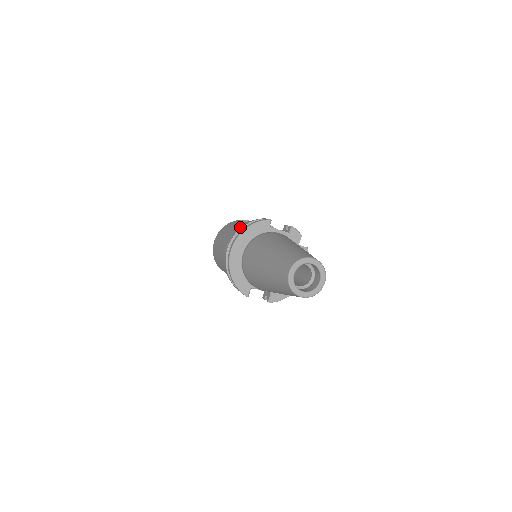
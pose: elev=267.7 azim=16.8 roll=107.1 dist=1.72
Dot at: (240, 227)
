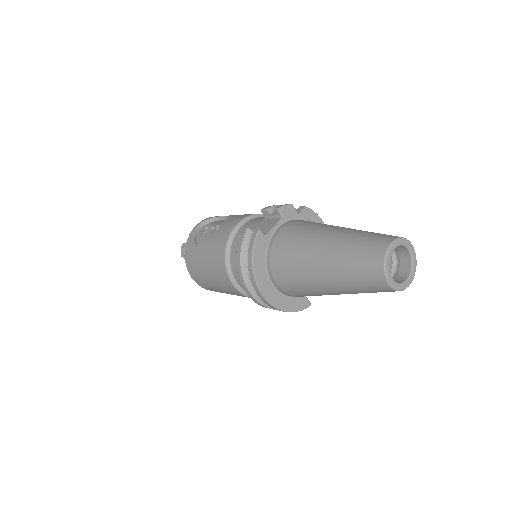
Dot at: (237, 265)
